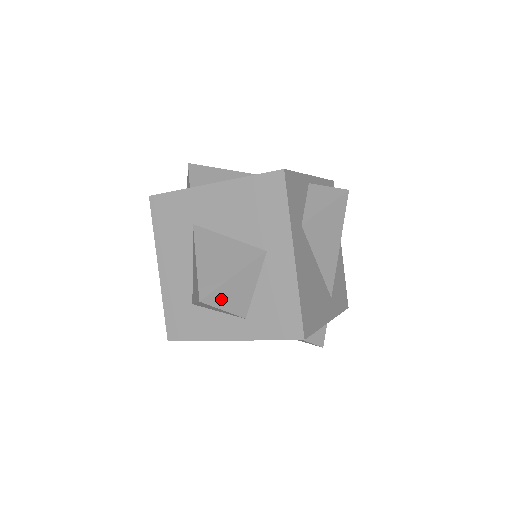
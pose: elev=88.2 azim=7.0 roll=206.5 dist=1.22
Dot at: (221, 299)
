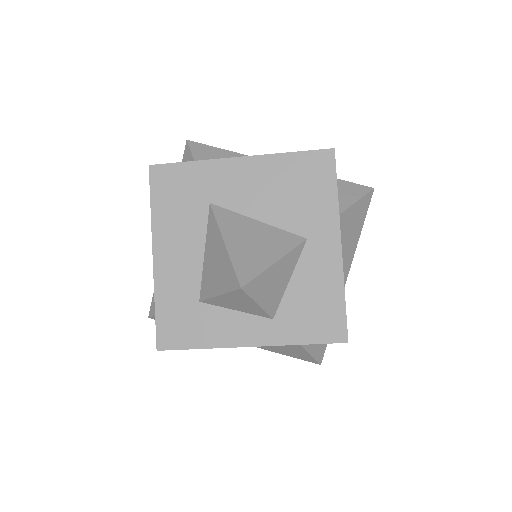
Dot at: (259, 289)
